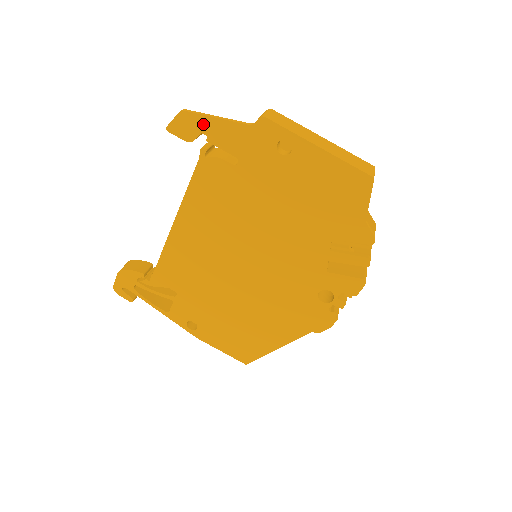
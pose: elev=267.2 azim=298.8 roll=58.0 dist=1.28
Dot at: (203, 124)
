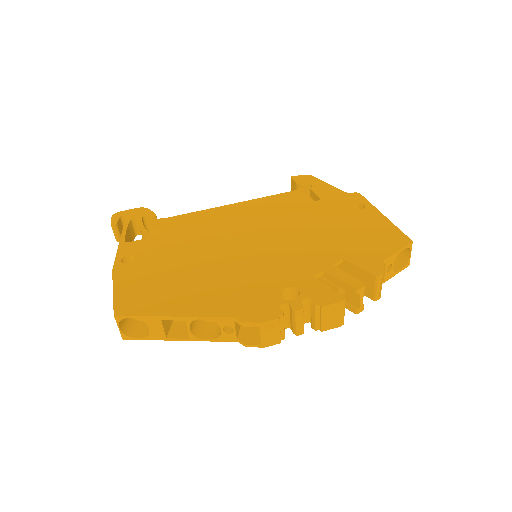
Dot at: (317, 182)
